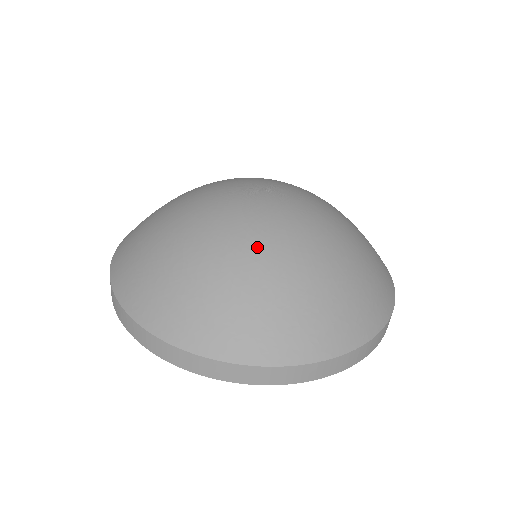
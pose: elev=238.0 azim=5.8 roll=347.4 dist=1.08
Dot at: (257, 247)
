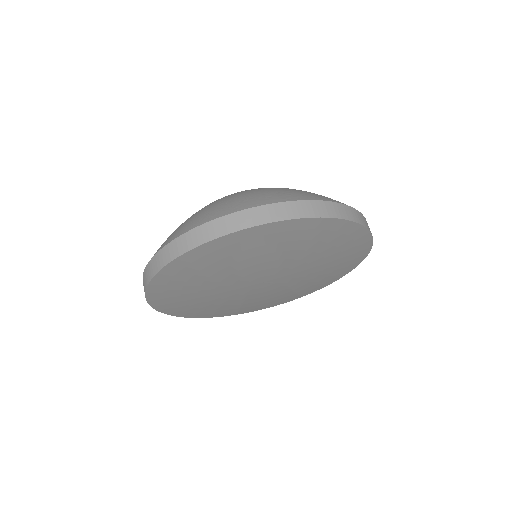
Dot at: occluded
